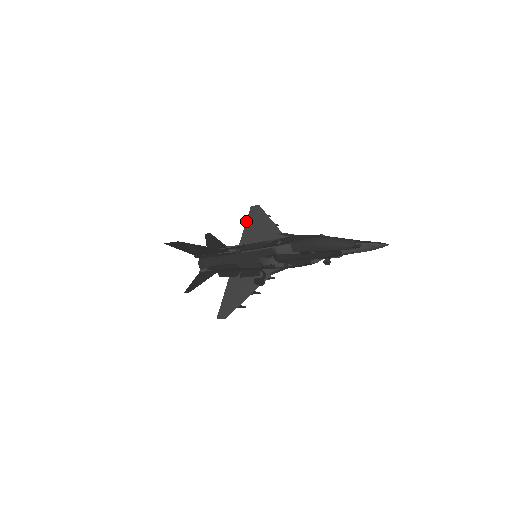
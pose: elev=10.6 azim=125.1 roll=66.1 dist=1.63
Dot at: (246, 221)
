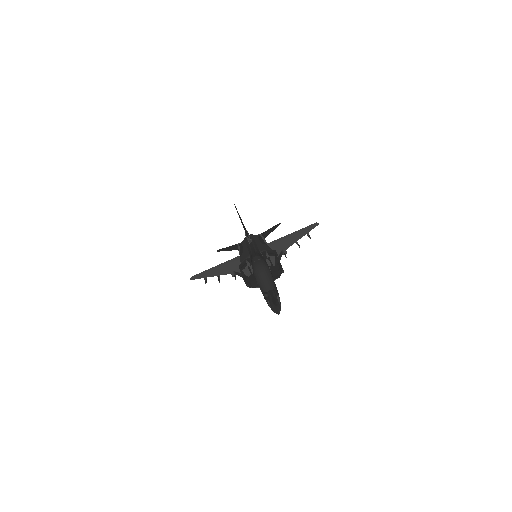
Dot at: (298, 230)
